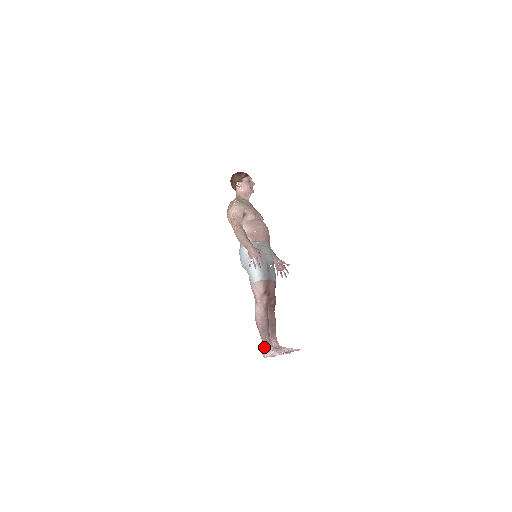
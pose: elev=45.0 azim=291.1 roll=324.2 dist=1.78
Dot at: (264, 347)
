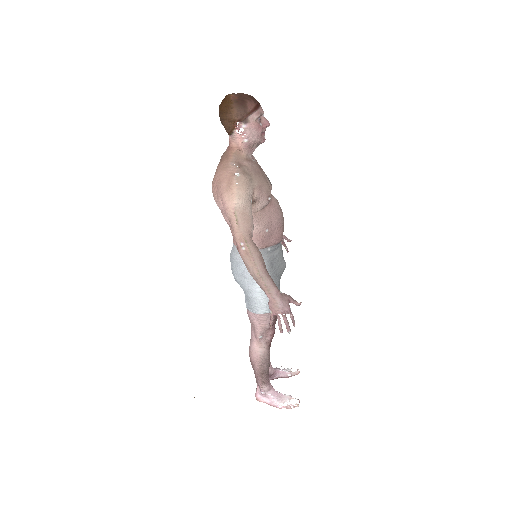
Dot at: (258, 386)
